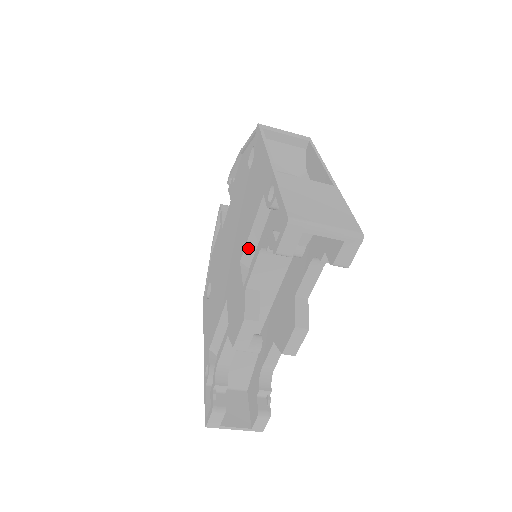
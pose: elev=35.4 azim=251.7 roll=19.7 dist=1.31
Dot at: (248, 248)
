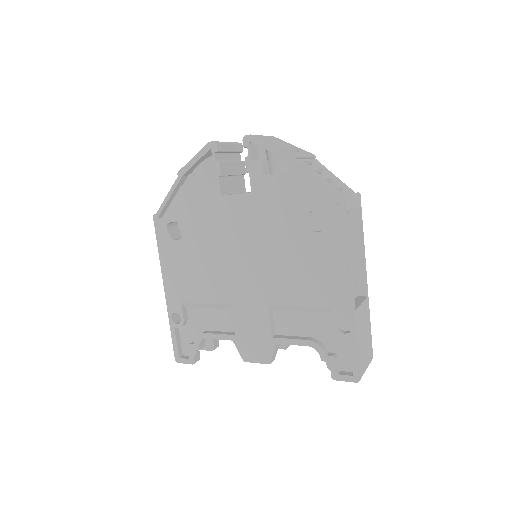
Dot at: (284, 308)
